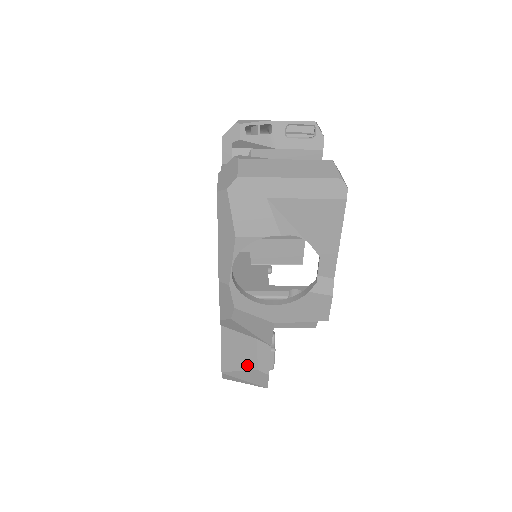
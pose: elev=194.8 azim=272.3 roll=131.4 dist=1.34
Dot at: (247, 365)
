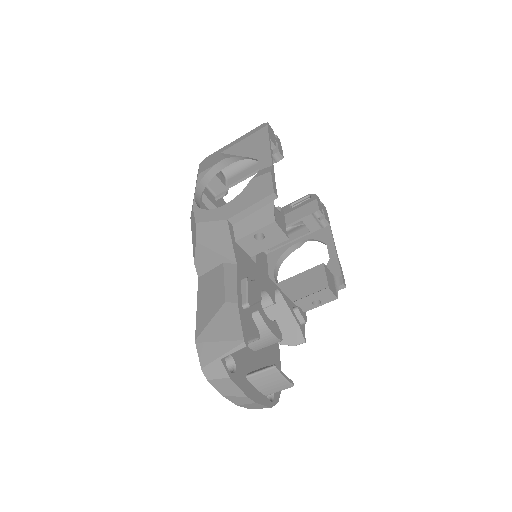
Dot at: (216, 305)
